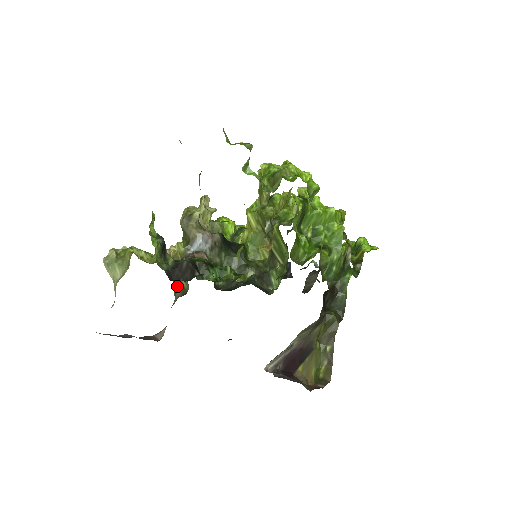
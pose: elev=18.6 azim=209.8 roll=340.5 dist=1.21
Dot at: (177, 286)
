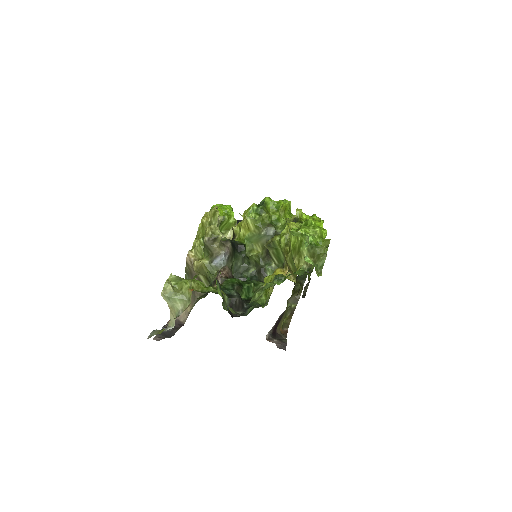
Dot at: occluded
